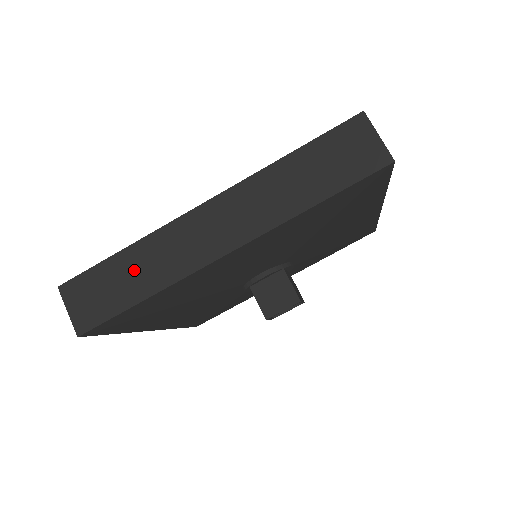
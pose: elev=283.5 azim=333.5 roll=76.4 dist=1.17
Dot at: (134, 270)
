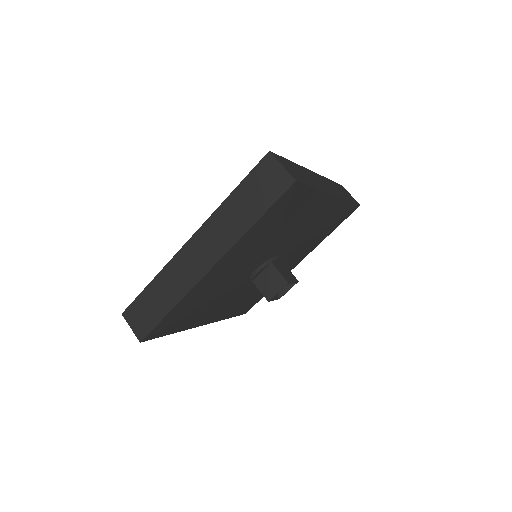
Dot at: (160, 293)
